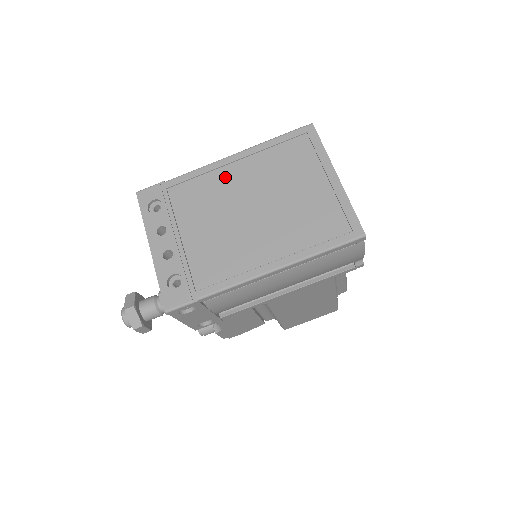
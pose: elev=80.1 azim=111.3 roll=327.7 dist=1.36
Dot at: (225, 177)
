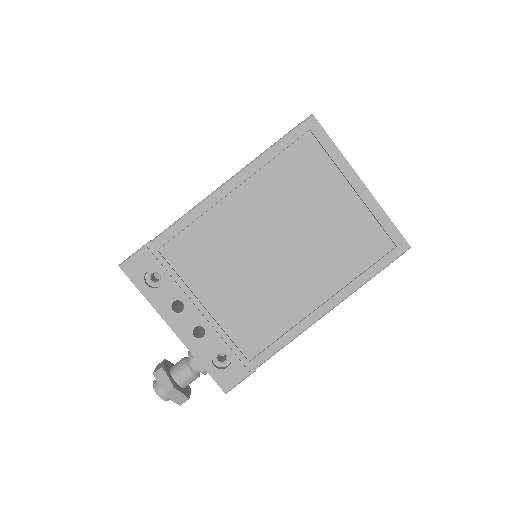
Dot at: (227, 215)
